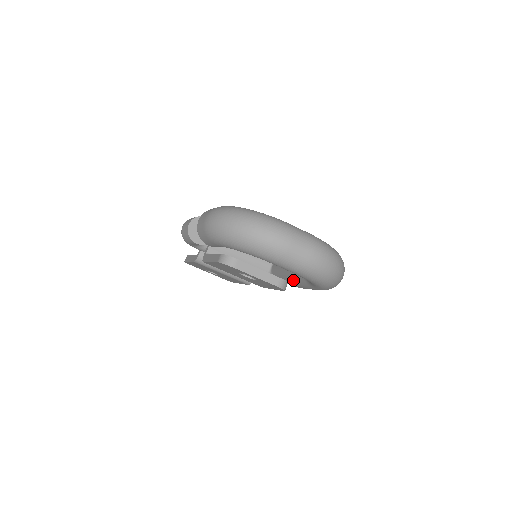
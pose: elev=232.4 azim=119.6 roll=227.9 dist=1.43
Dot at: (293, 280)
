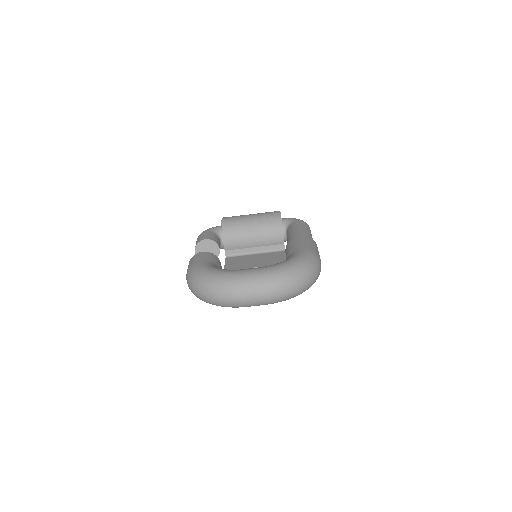
Dot at: occluded
